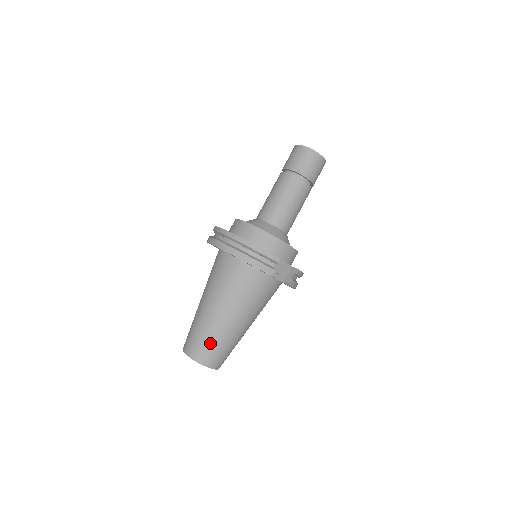
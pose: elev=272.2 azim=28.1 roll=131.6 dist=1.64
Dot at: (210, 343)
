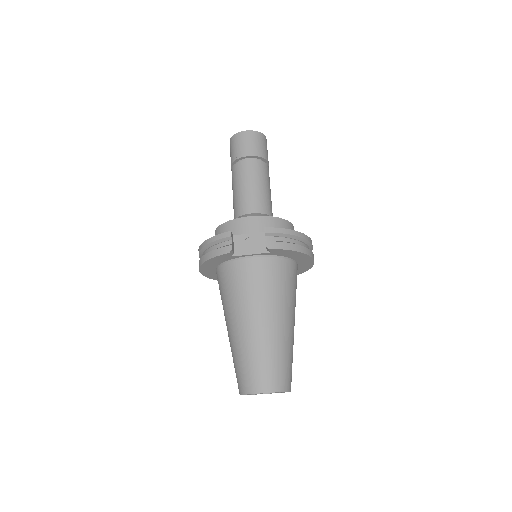
Dot at: (242, 365)
